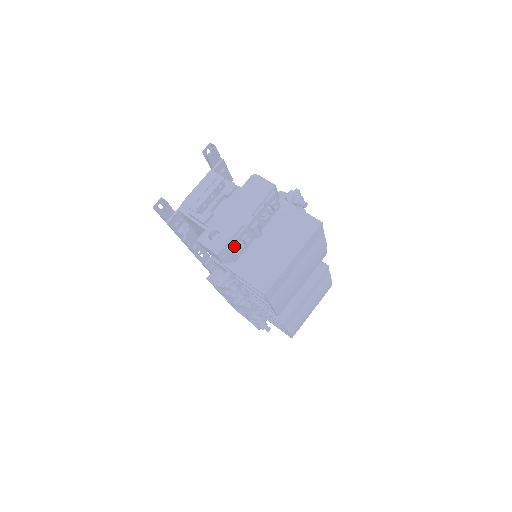
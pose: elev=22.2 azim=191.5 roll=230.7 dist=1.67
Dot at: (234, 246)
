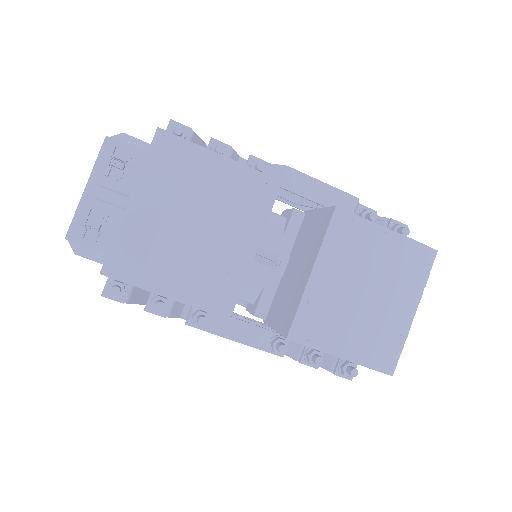
Dot at: (79, 231)
